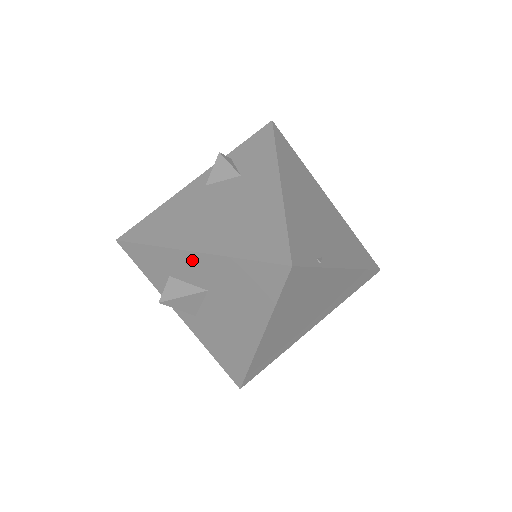
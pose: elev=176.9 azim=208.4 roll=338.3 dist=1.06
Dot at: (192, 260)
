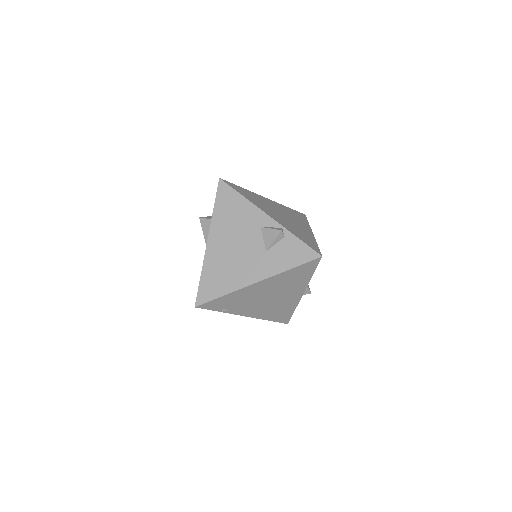
Dot at: occluded
